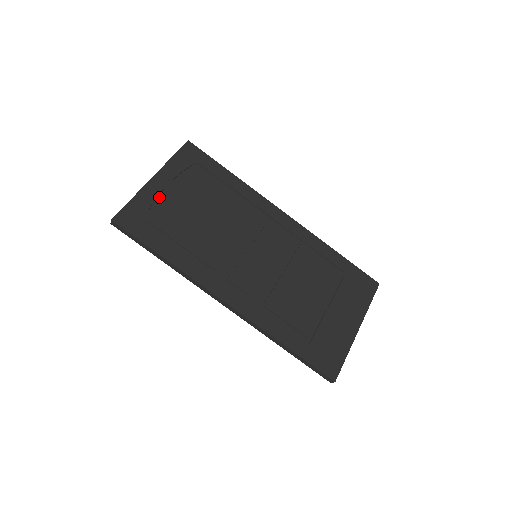
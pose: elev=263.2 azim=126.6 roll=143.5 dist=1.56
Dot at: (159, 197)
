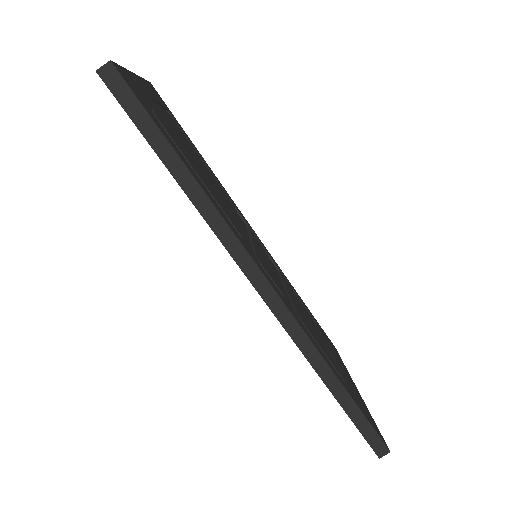
Dot at: (150, 102)
